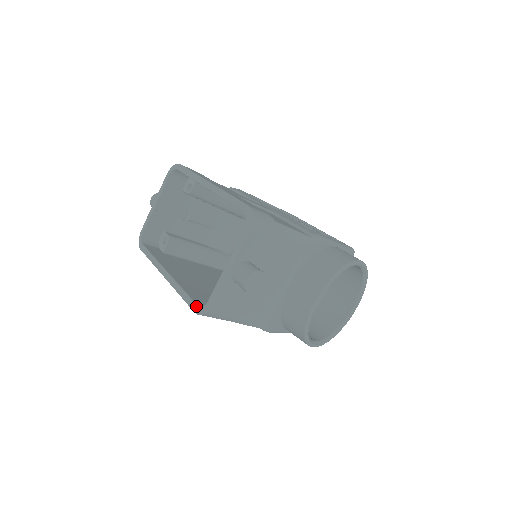
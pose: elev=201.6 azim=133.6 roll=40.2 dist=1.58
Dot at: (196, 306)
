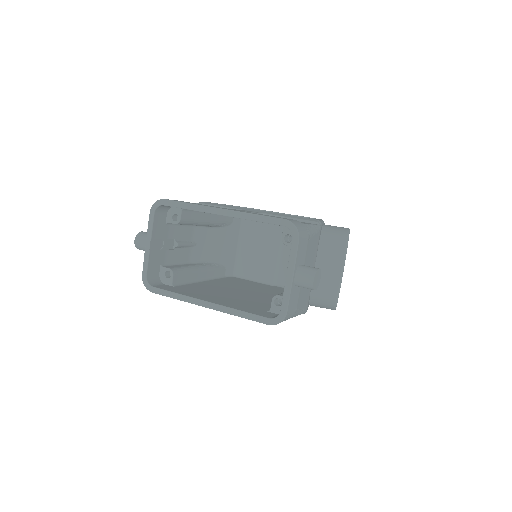
Dot at: (268, 319)
